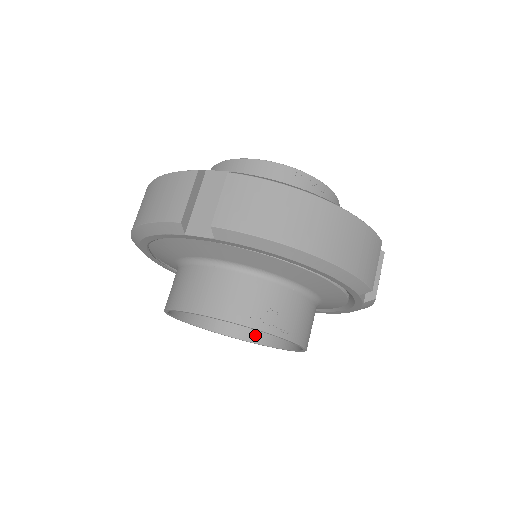
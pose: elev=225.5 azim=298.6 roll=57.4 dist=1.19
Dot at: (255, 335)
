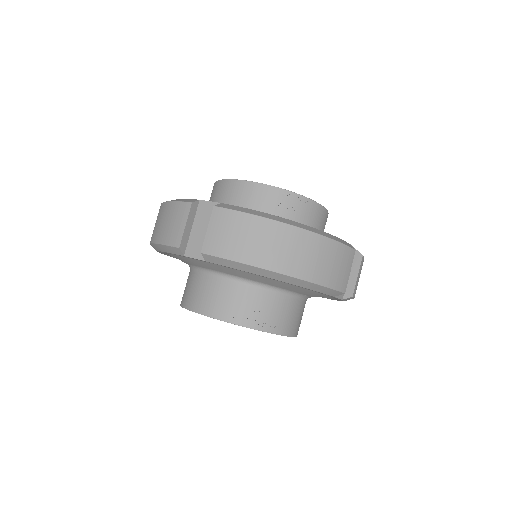
Dot at: occluded
